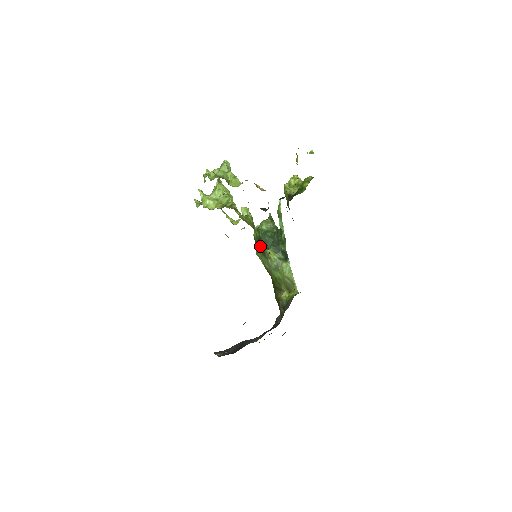
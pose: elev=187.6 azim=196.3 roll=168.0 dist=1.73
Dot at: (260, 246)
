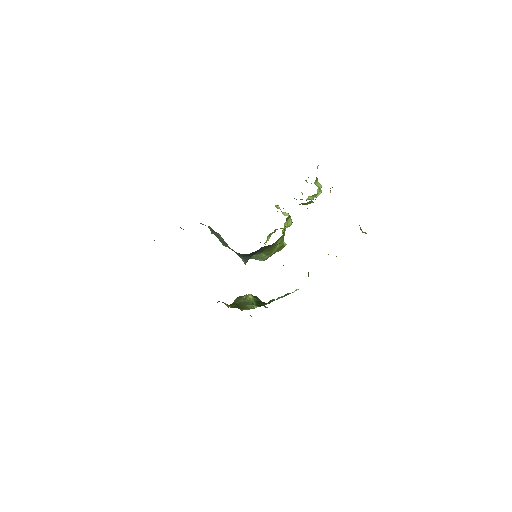
Dot at: occluded
